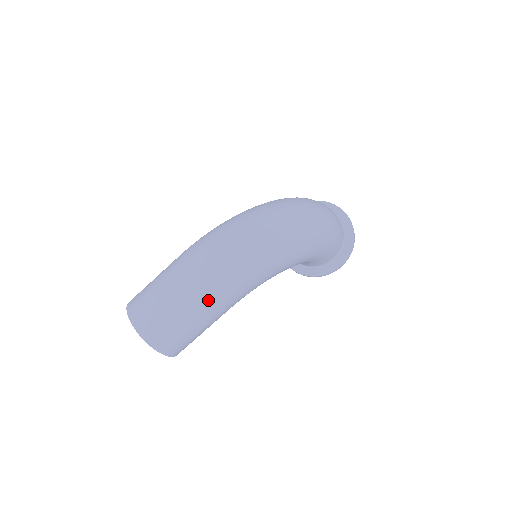
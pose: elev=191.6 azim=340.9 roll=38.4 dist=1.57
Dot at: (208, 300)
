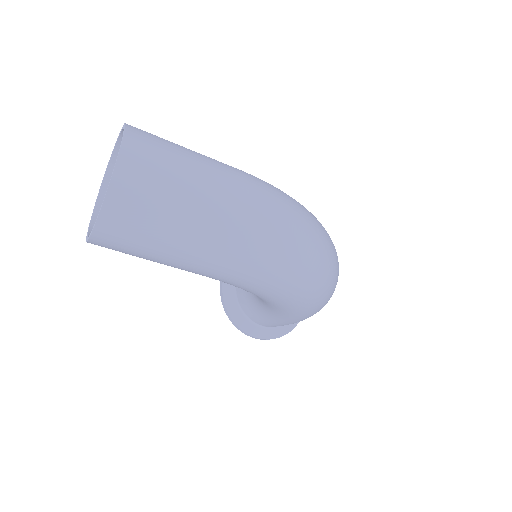
Dot at: (223, 250)
